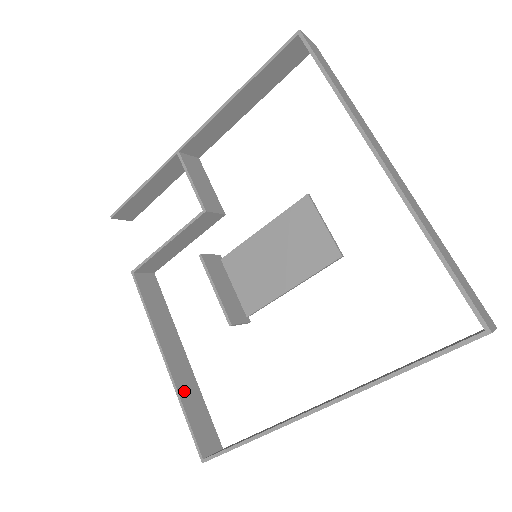
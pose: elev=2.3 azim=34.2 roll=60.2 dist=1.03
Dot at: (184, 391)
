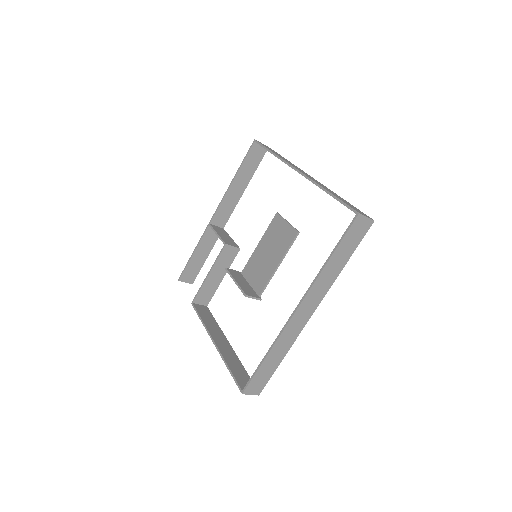
Dot at: (228, 358)
